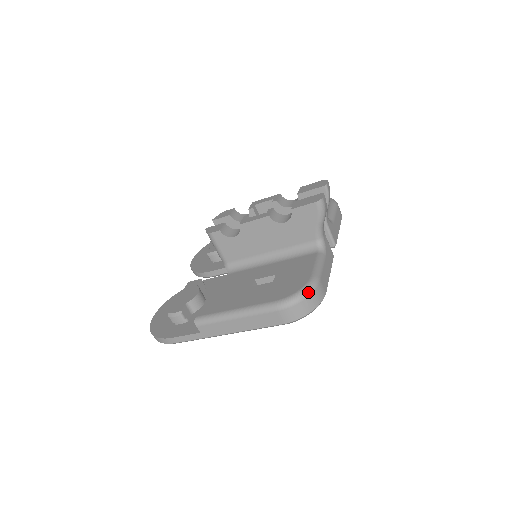
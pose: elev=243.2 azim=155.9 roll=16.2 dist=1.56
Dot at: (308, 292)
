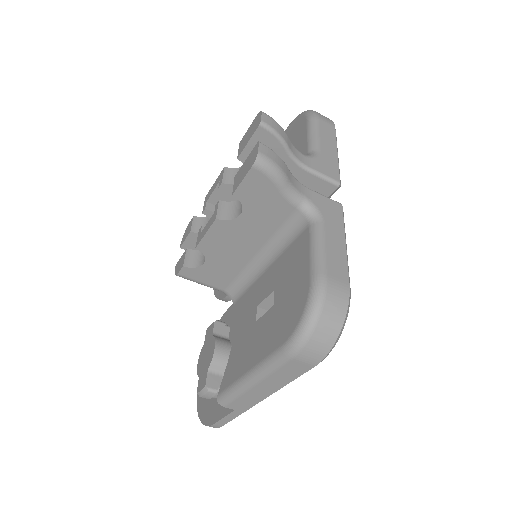
Dot at: (316, 311)
